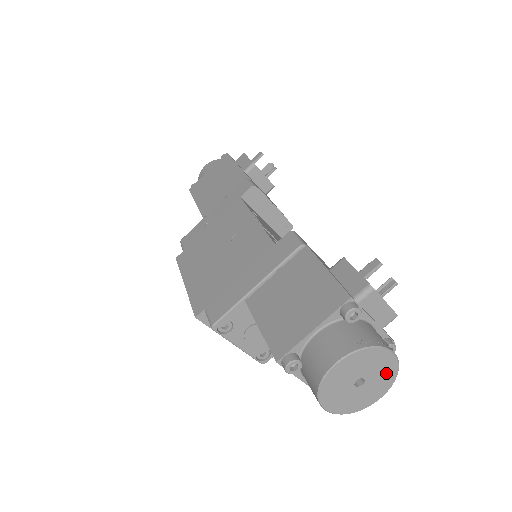
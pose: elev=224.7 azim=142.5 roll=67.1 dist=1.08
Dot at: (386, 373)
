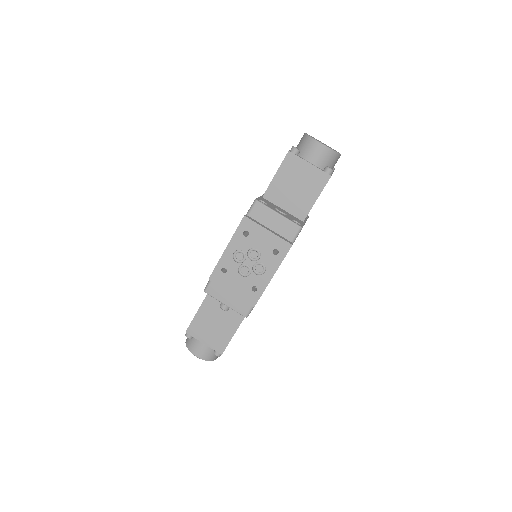
Dot at: occluded
